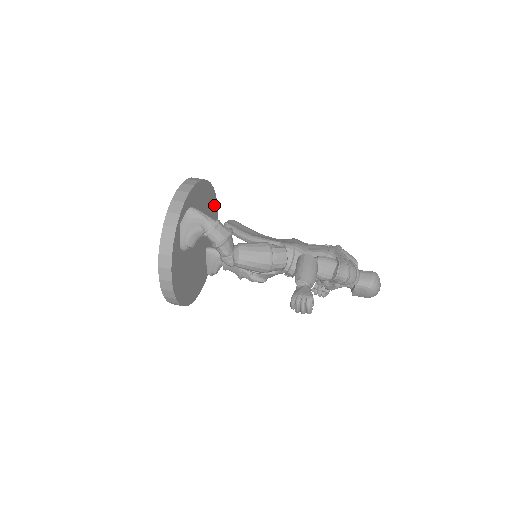
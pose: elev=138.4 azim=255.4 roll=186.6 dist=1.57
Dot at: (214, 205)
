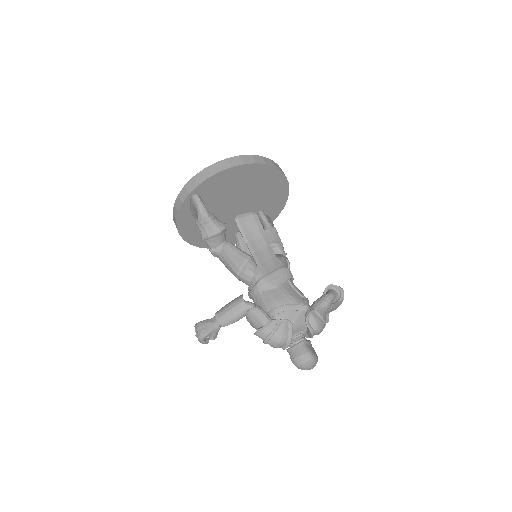
Dot at: (278, 179)
